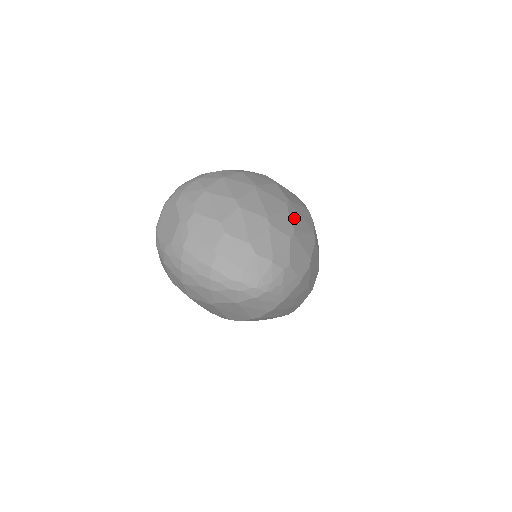
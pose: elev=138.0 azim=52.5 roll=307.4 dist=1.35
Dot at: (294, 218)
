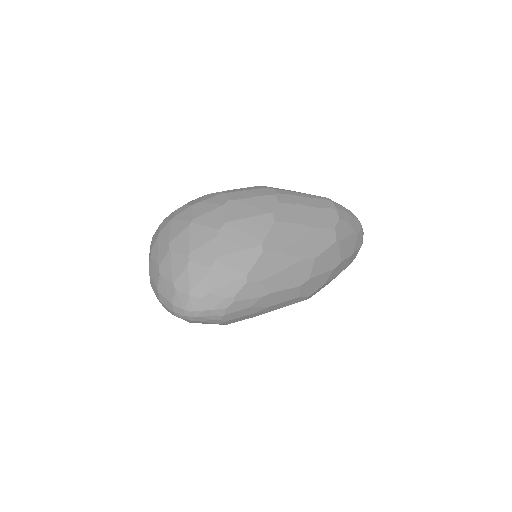
Dot at: (225, 242)
